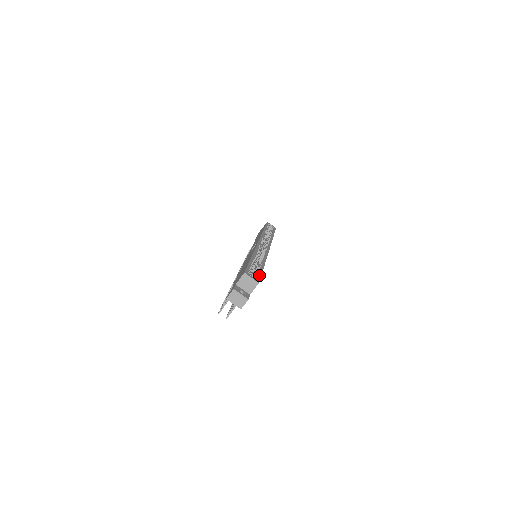
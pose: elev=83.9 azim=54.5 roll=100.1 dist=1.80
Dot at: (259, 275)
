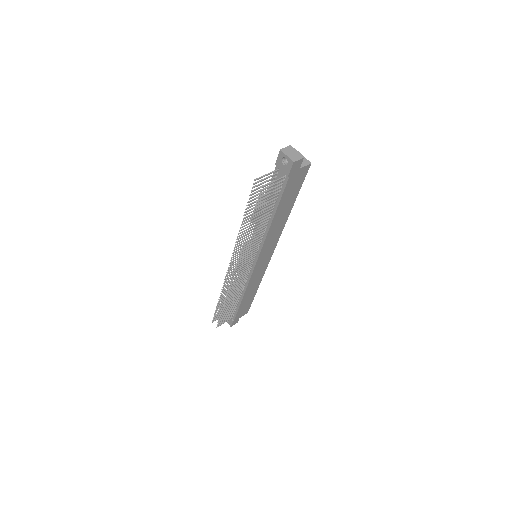
Dot at: (302, 178)
